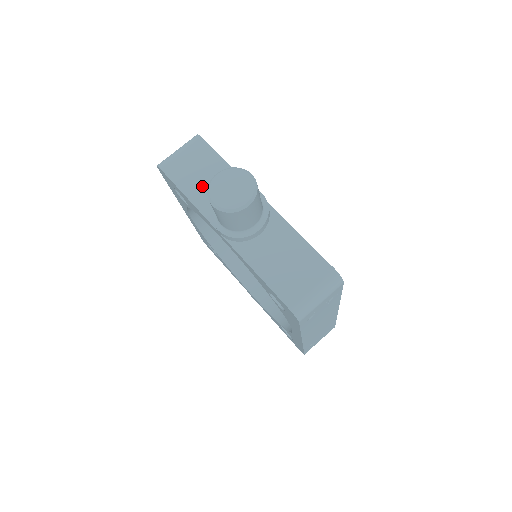
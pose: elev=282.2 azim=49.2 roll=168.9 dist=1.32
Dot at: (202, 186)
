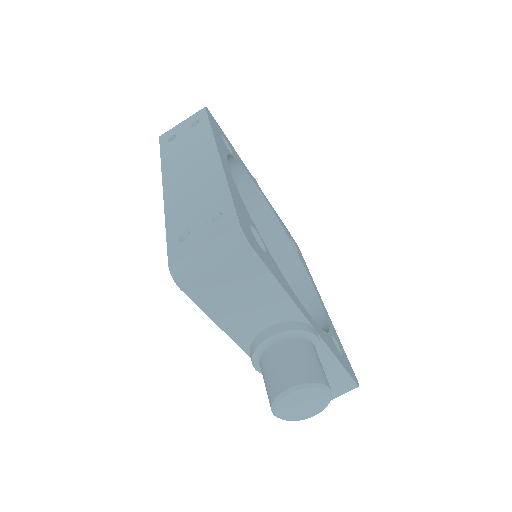
Dot at: (242, 315)
